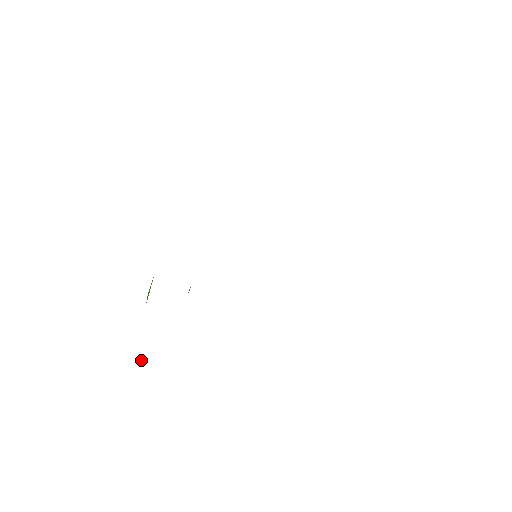
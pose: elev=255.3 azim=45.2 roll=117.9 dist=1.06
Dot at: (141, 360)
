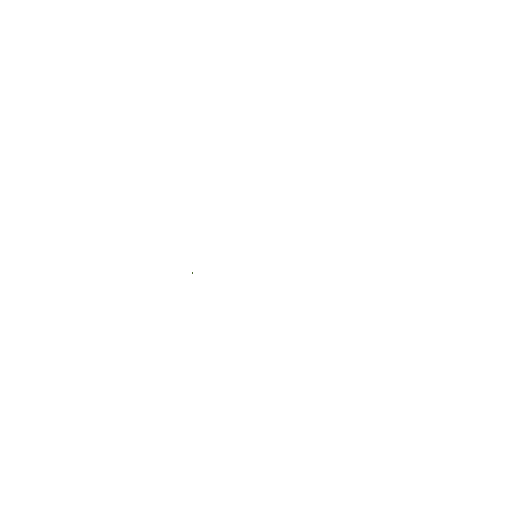
Dot at: occluded
